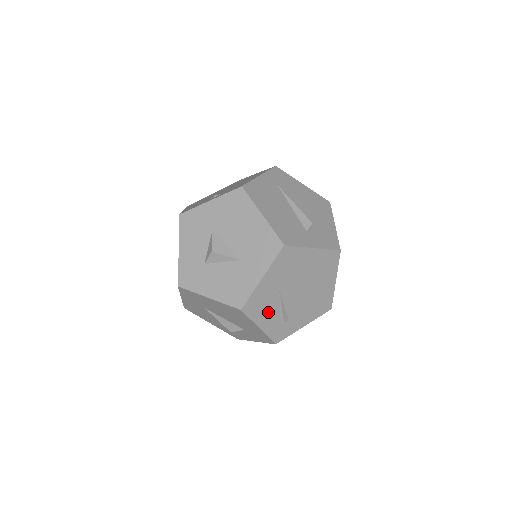
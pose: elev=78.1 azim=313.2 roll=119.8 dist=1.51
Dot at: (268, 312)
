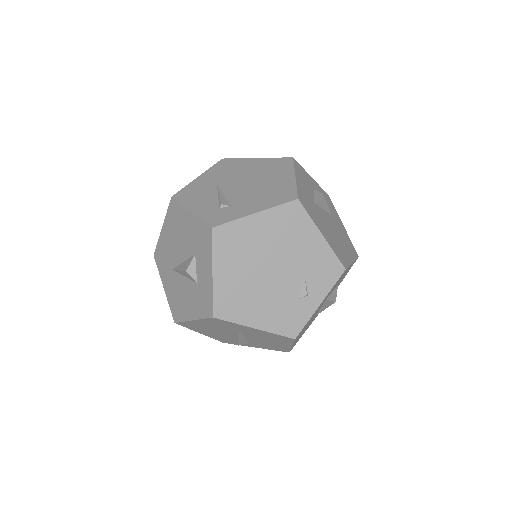
Dot at: (203, 199)
